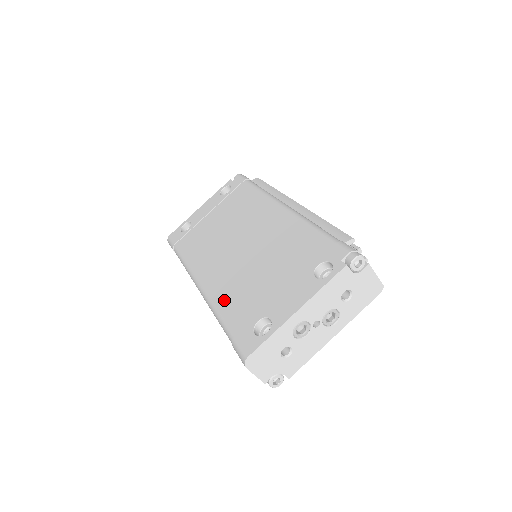
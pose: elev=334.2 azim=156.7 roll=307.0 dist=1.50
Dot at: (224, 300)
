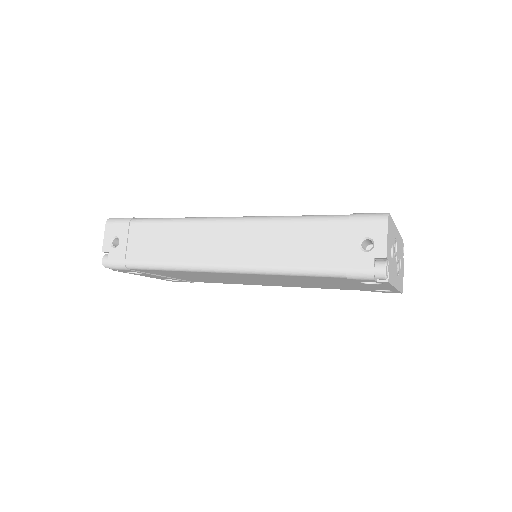
Dot at: occluded
